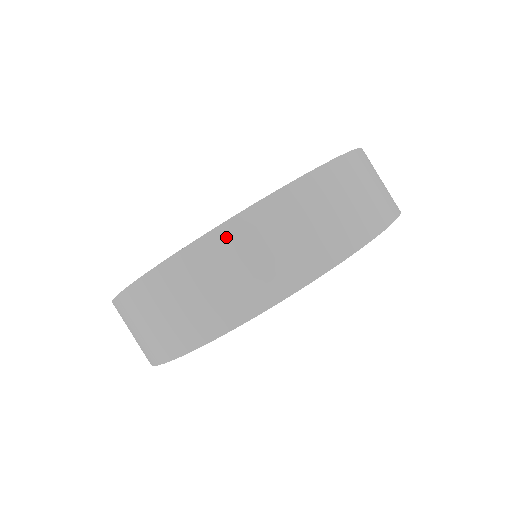
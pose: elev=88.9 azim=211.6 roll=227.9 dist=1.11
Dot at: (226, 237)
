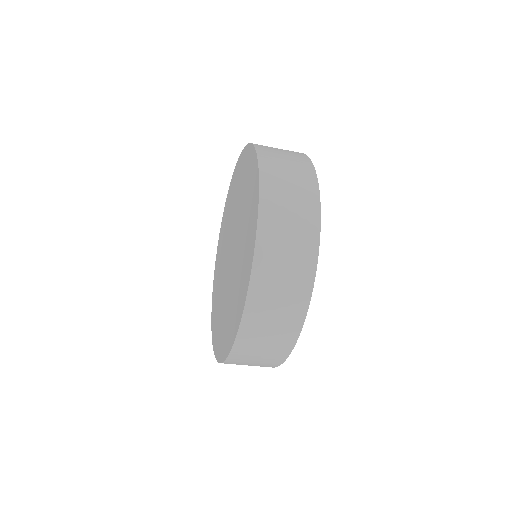
Dot at: (235, 358)
